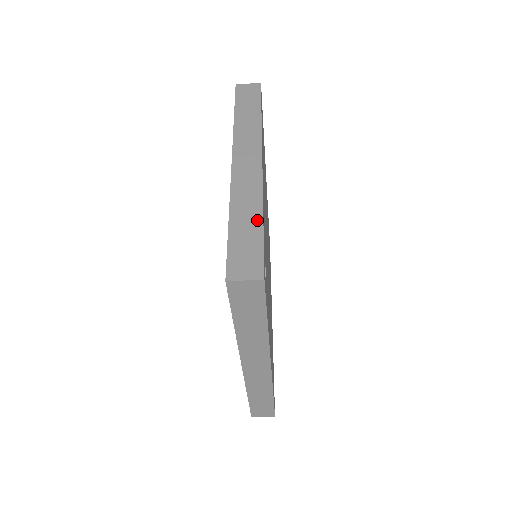
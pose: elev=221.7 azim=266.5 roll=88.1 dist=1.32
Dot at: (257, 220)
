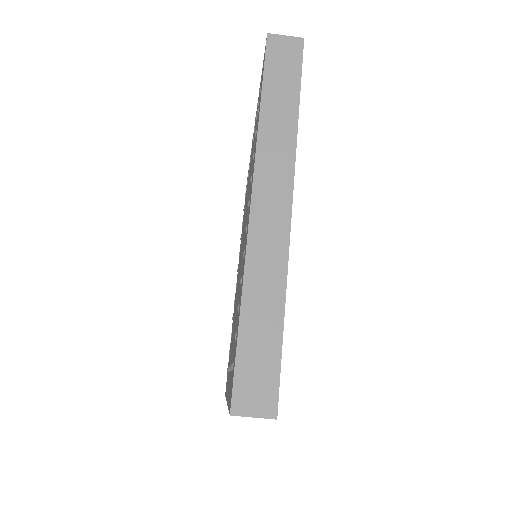
Dot at: (276, 318)
